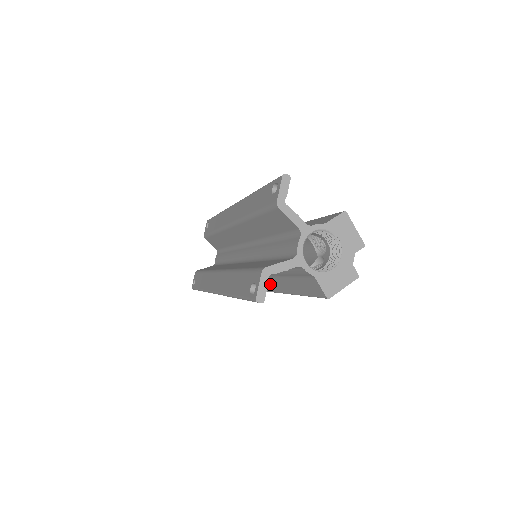
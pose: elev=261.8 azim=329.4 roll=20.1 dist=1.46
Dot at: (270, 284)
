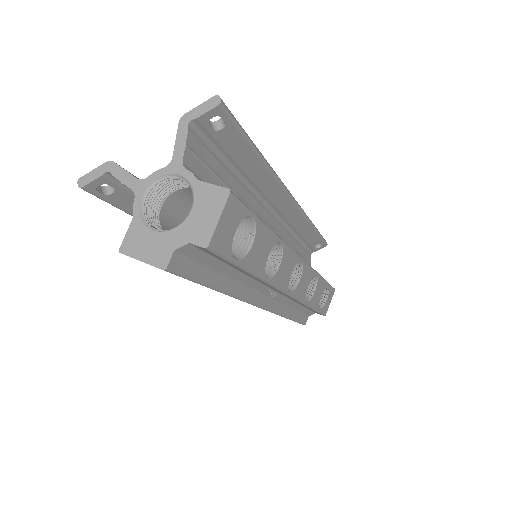
Dot at: occluded
